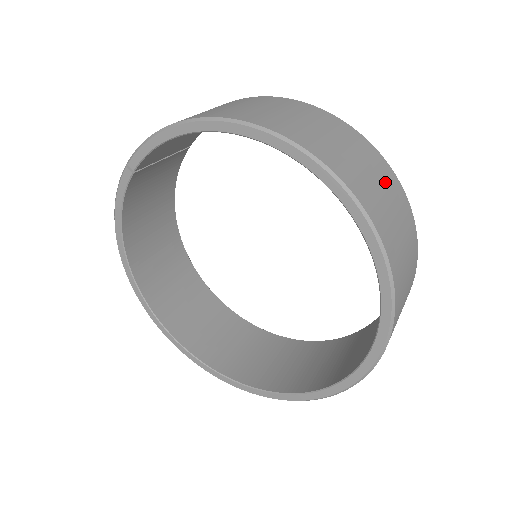
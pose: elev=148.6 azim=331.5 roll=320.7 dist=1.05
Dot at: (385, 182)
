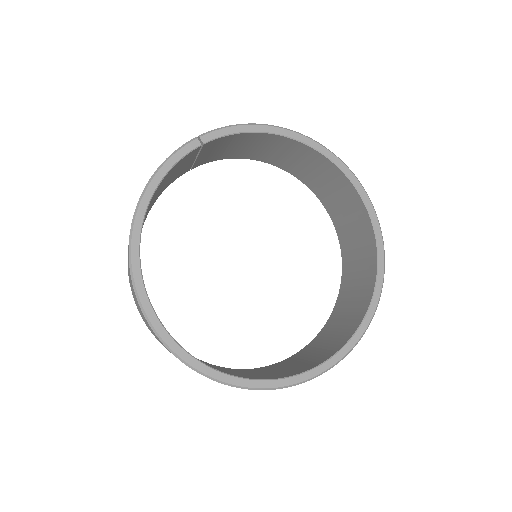
Dot at: occluded
